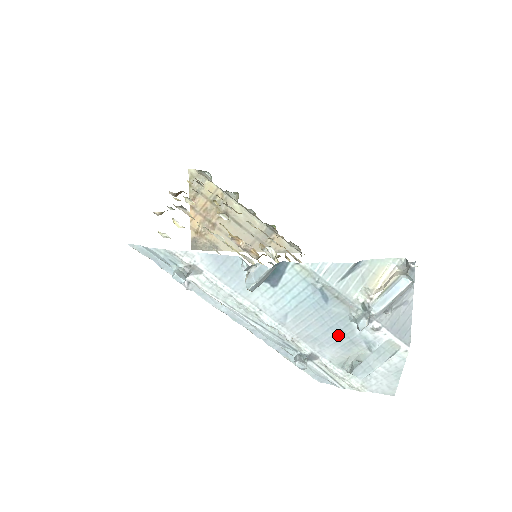
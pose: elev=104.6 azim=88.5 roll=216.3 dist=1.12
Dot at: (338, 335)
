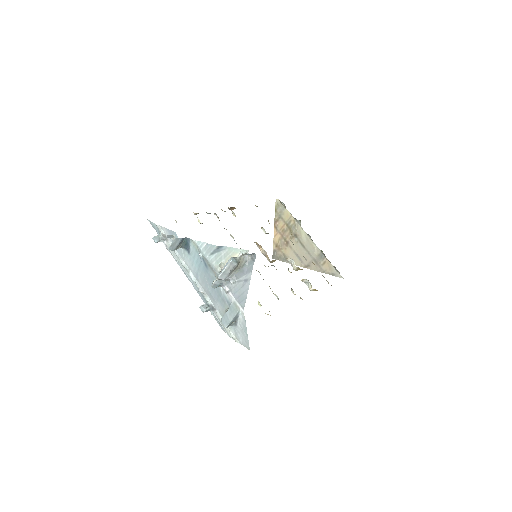
Dot at: (217, 293)
